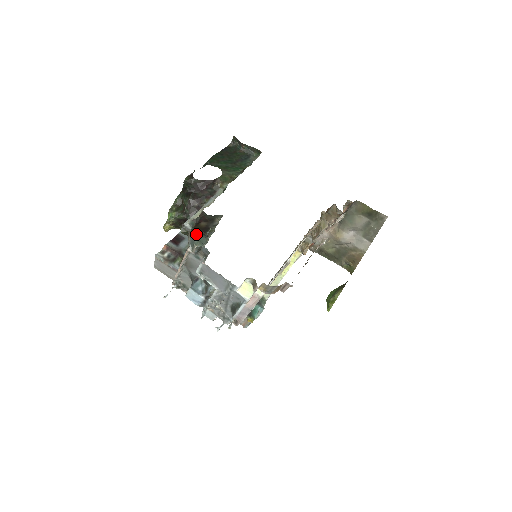
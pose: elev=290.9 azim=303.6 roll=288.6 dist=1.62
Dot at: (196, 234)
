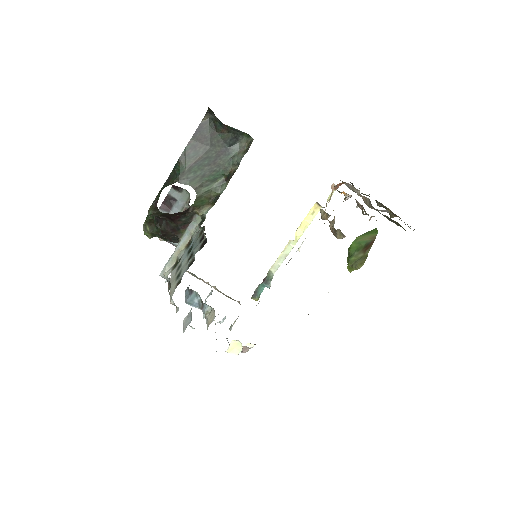
Dot at: occluded
